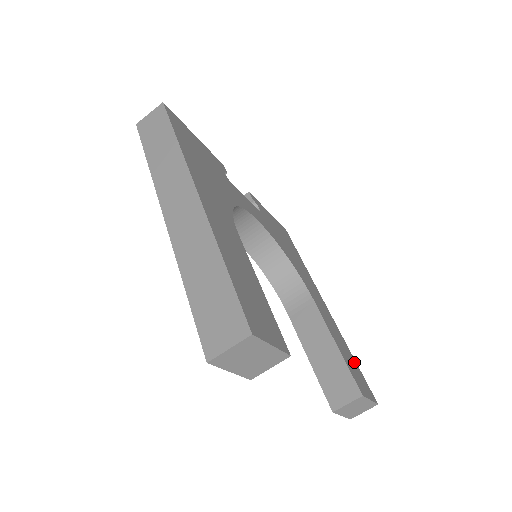
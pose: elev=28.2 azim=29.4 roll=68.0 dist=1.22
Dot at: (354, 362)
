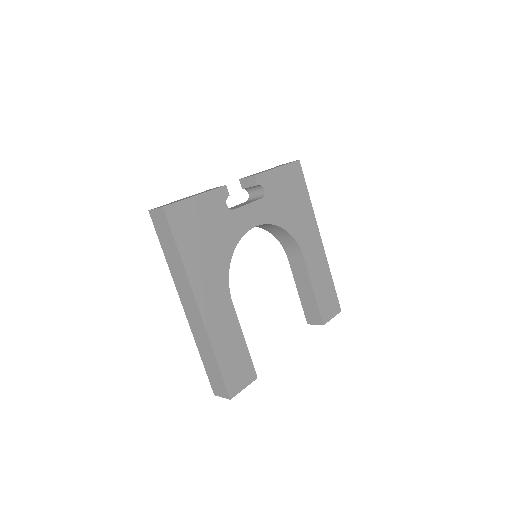
Dot at: (331, 287)
